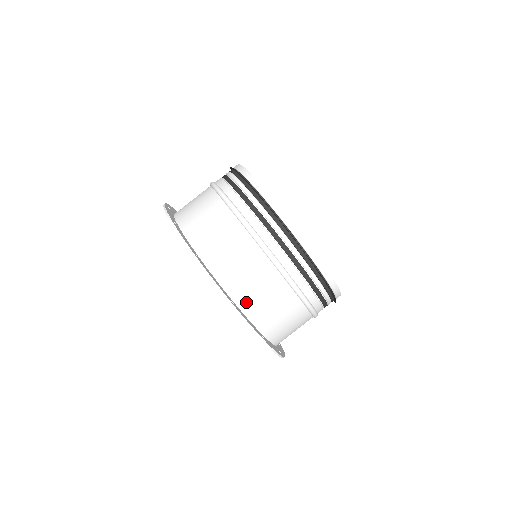
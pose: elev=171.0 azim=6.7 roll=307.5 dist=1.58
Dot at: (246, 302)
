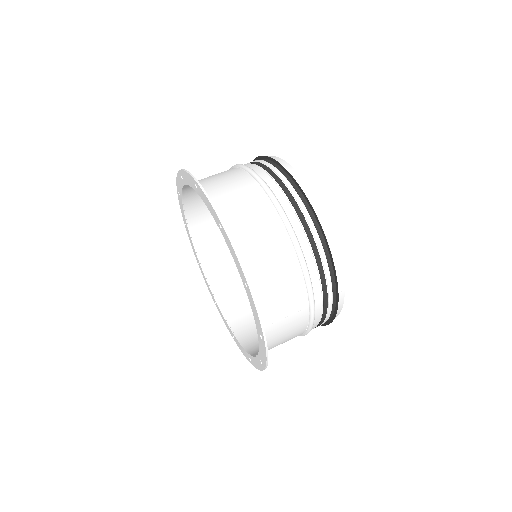
Dot at: (214, 196)
